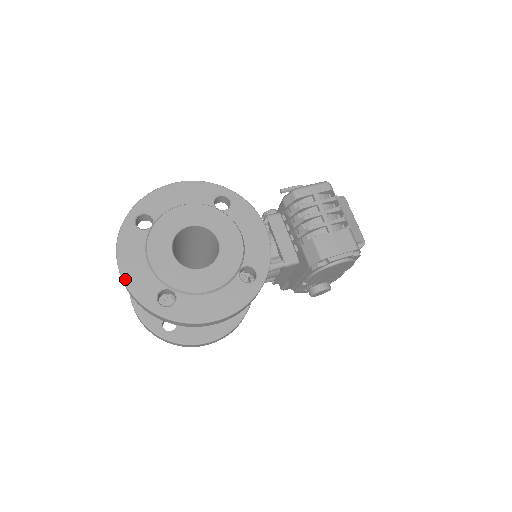
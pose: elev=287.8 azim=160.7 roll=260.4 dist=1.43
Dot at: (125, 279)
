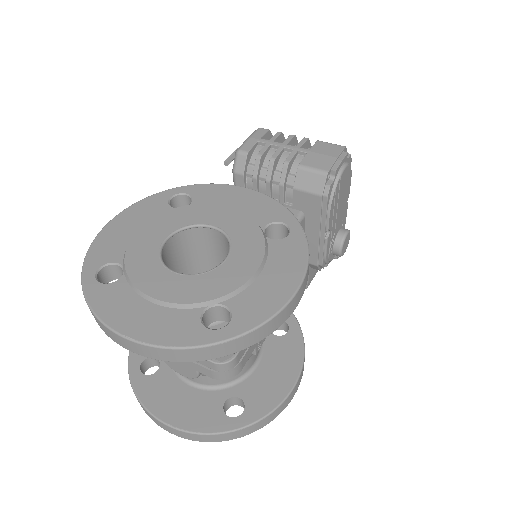
Dot at: (144, 340)
